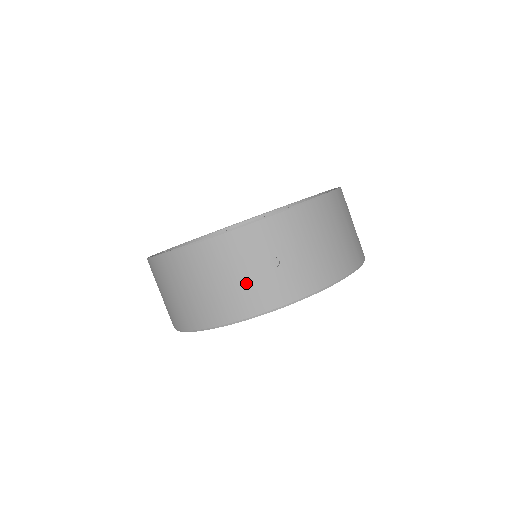
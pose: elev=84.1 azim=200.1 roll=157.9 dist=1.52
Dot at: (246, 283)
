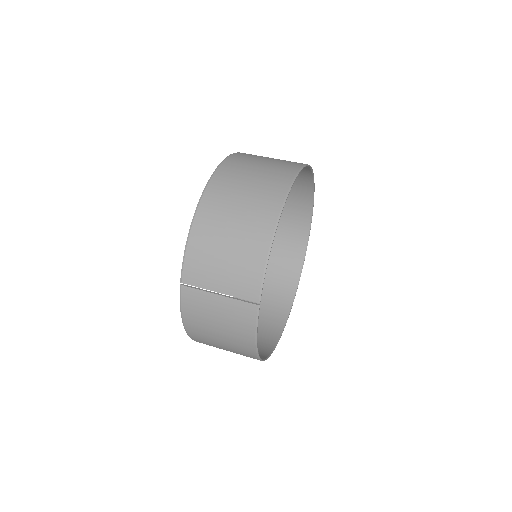
Dot at: occluded
